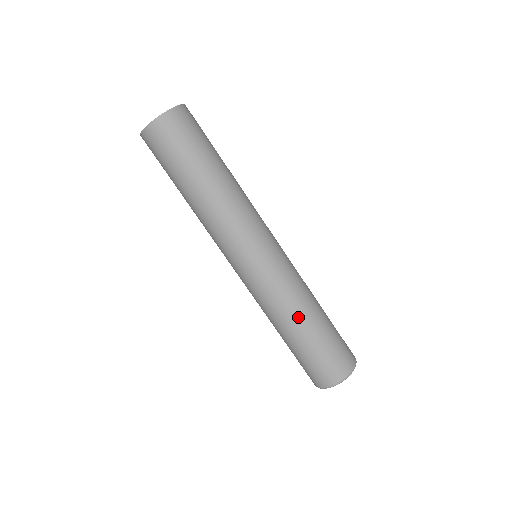
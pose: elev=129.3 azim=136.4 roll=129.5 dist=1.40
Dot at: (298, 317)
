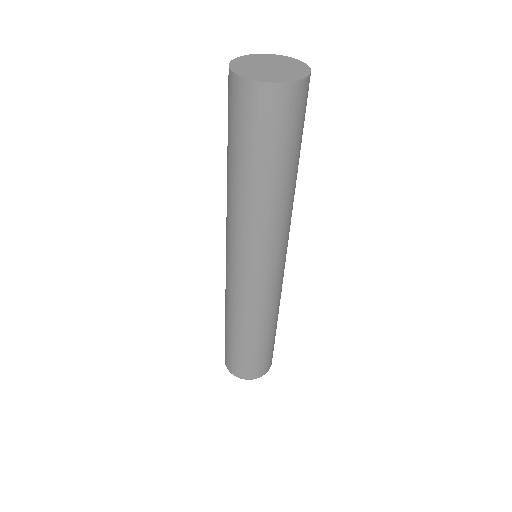
Dot at: (239, 327)
